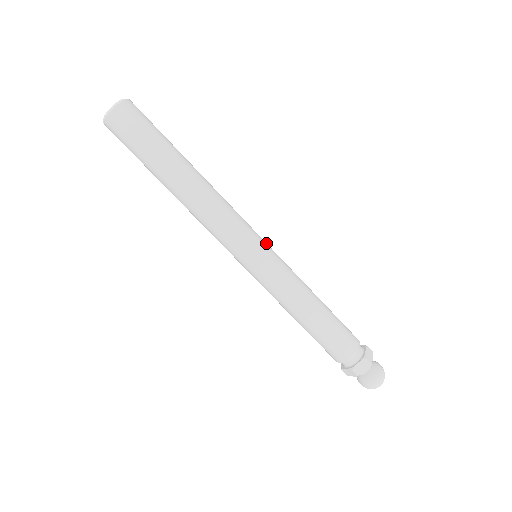
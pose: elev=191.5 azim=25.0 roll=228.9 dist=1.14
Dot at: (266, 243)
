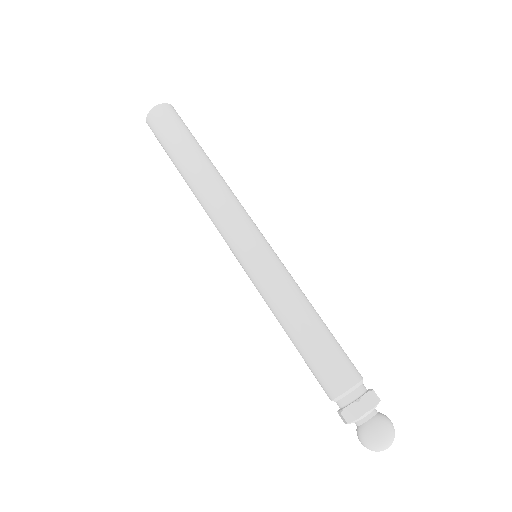
Dot at: occluded
